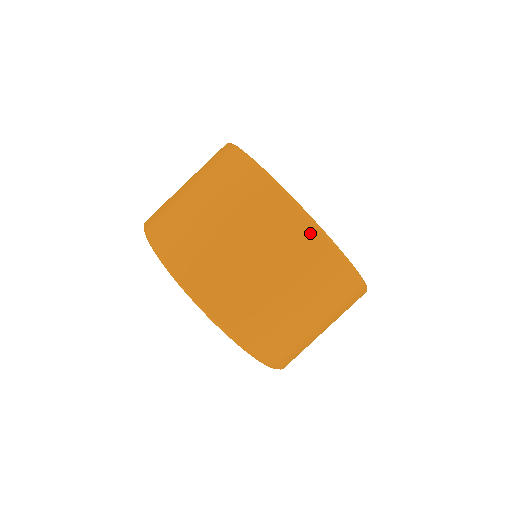
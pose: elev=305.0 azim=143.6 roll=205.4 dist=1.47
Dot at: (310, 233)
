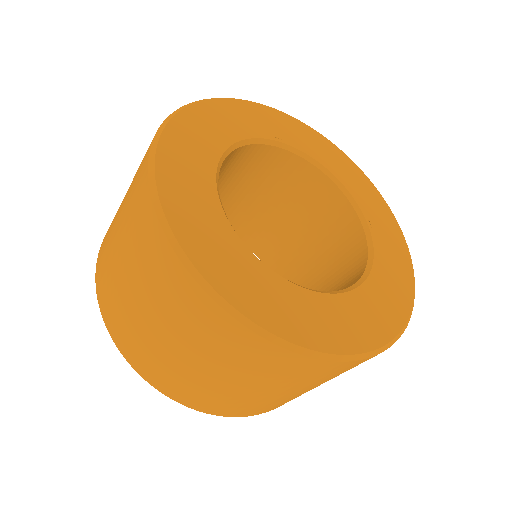
Dot at: (193, 291)
